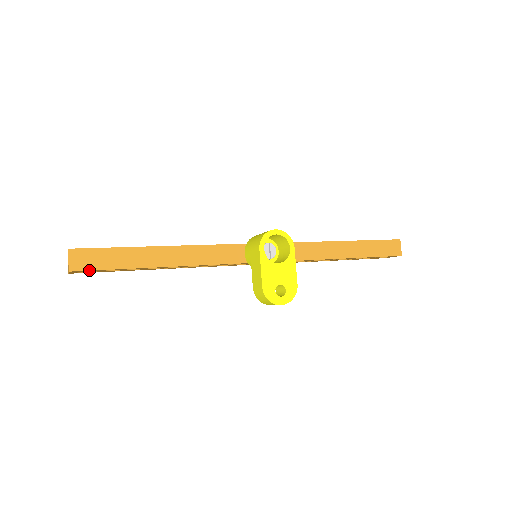
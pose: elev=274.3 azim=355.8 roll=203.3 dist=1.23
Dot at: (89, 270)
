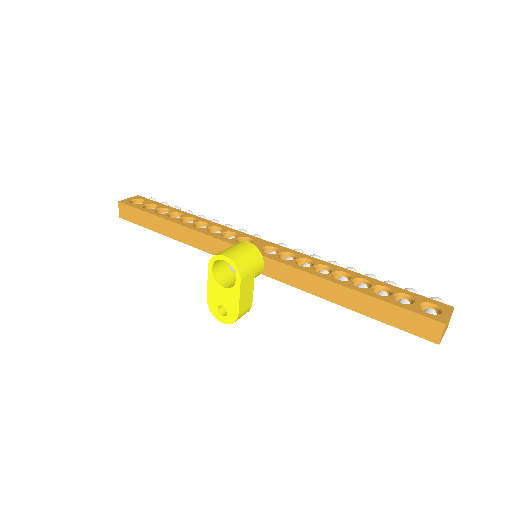
Dot at: (129, 221)
